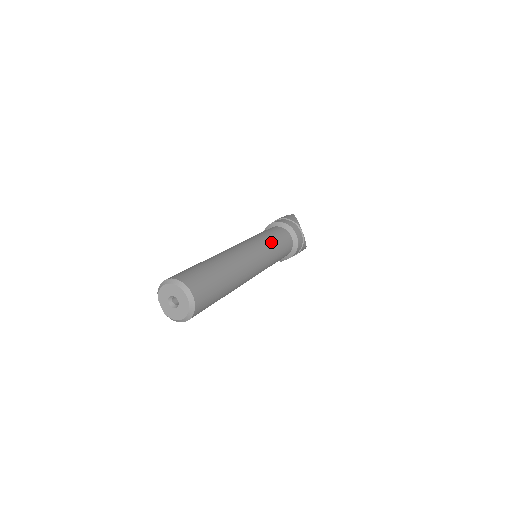
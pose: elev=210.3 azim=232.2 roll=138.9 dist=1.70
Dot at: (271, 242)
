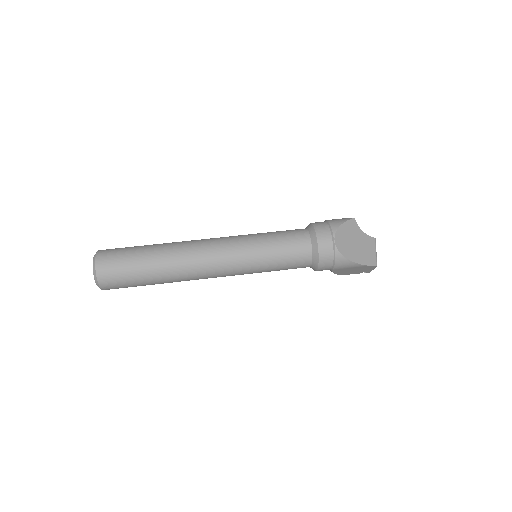
Dot at: (260, 243)
